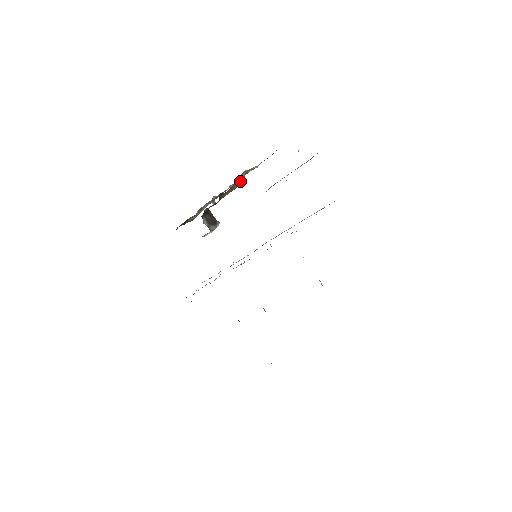
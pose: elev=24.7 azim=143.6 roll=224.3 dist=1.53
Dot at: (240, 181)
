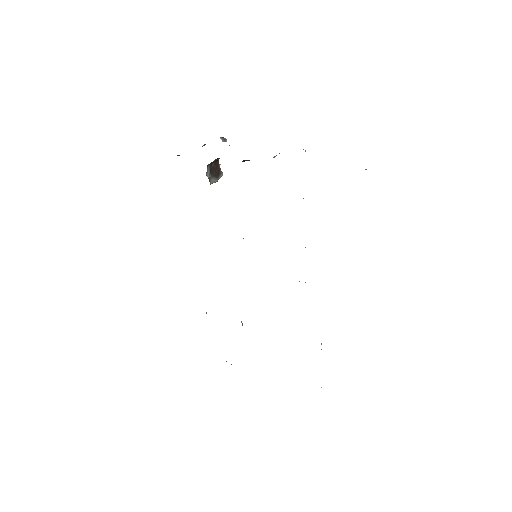
Dot at: occluded
